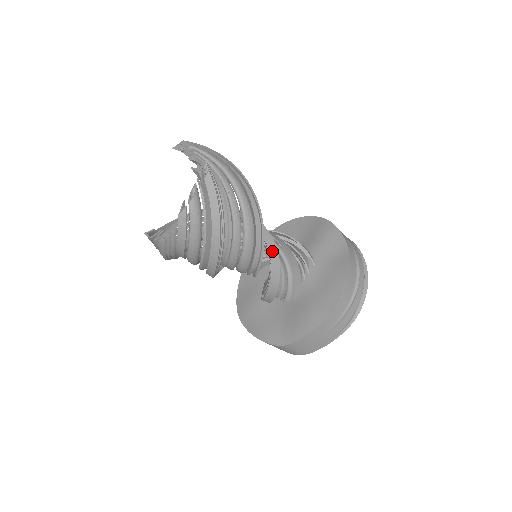
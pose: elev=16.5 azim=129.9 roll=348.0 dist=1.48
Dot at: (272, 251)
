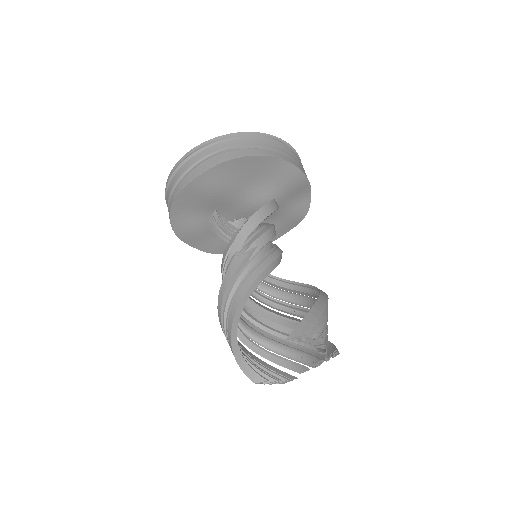
Dot at: occluded
